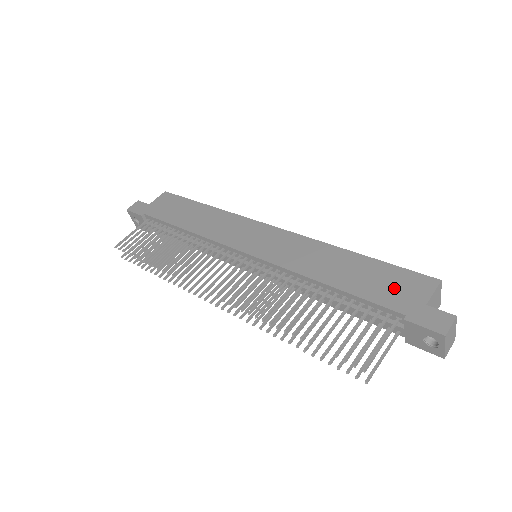
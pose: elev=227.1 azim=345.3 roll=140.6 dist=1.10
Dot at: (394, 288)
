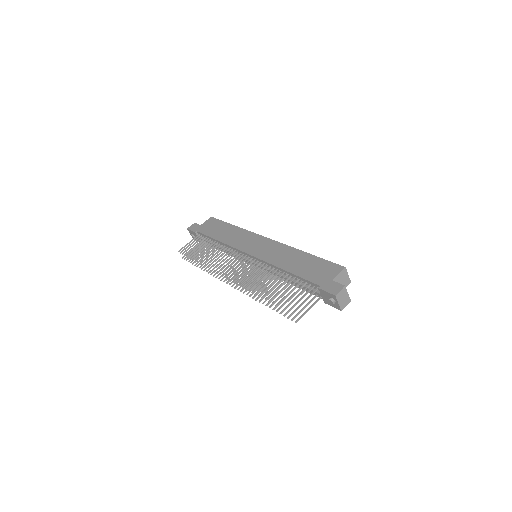
Dot at: (319, 272)
